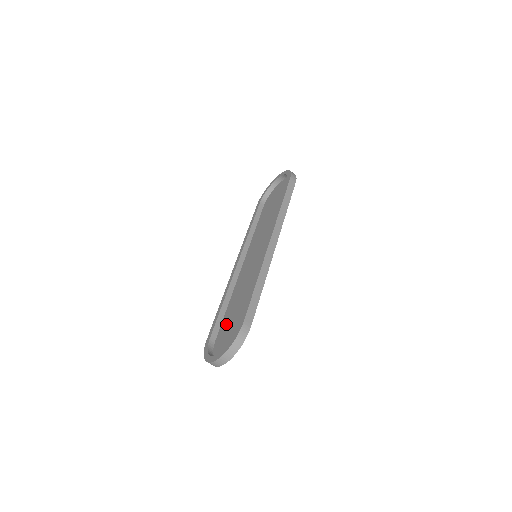
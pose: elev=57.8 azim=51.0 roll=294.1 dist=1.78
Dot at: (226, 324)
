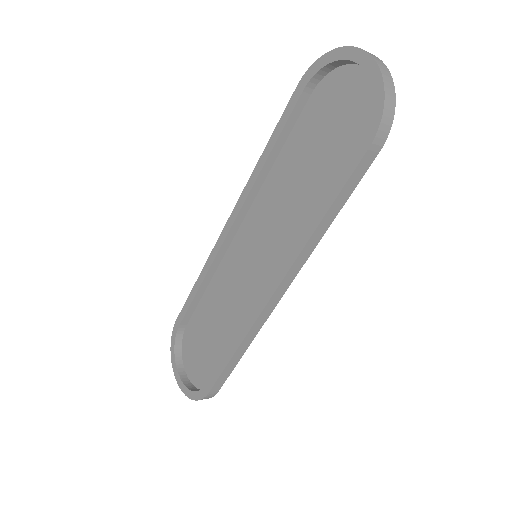
Dot at: (199, 325)
